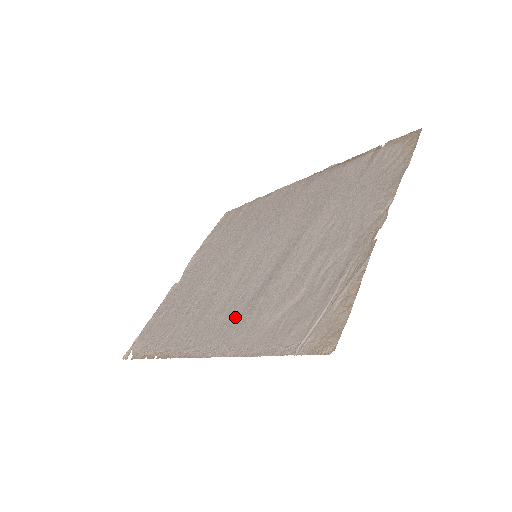
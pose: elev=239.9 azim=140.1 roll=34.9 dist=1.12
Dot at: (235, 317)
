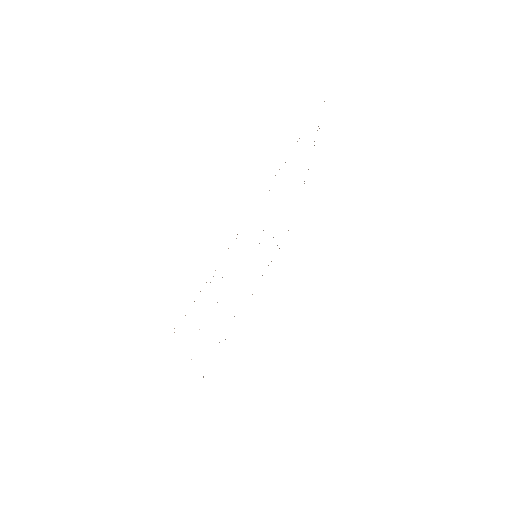
Dot at: occluded
